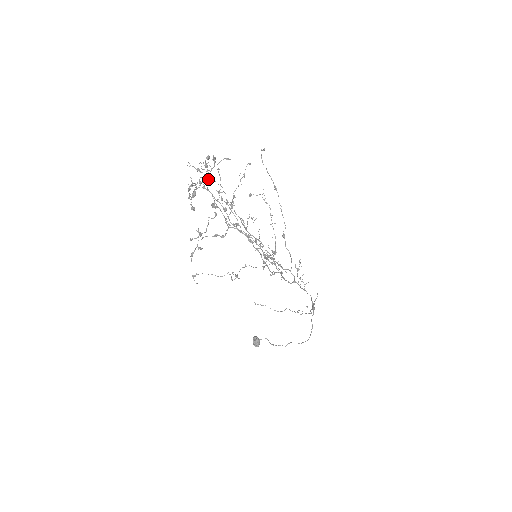
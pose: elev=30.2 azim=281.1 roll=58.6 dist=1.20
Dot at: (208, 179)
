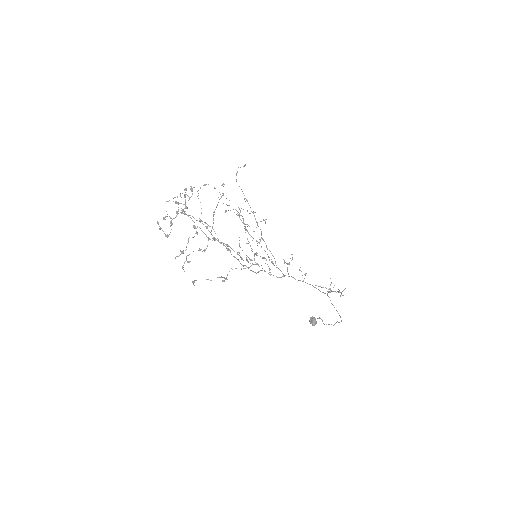
Dot at: (186, 207)
